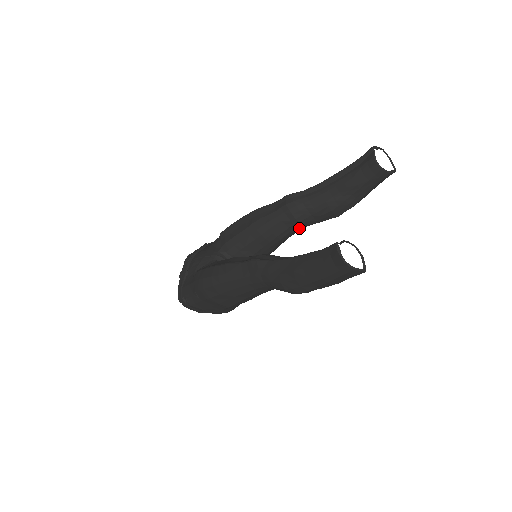
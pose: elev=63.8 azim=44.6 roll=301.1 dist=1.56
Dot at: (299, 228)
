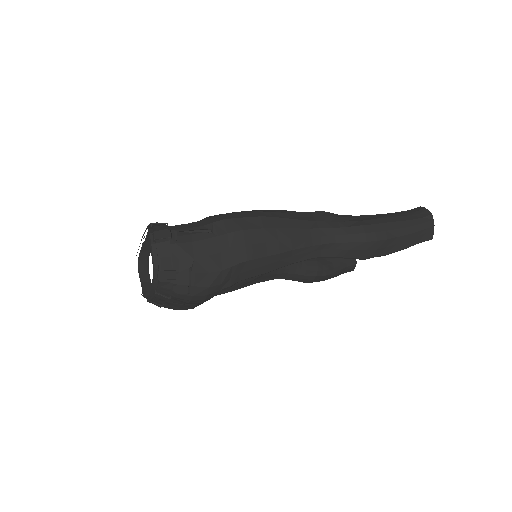
Dot at: (284, 269)
